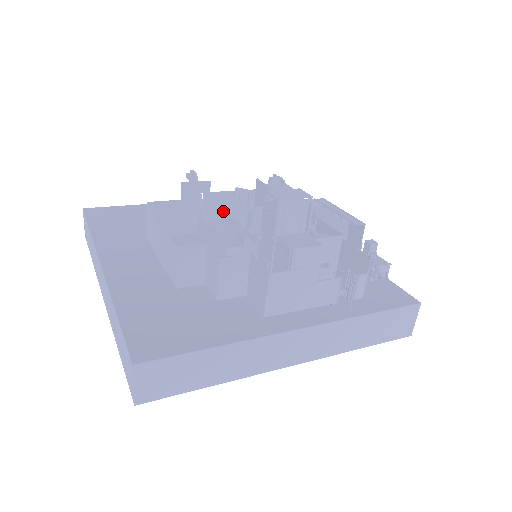
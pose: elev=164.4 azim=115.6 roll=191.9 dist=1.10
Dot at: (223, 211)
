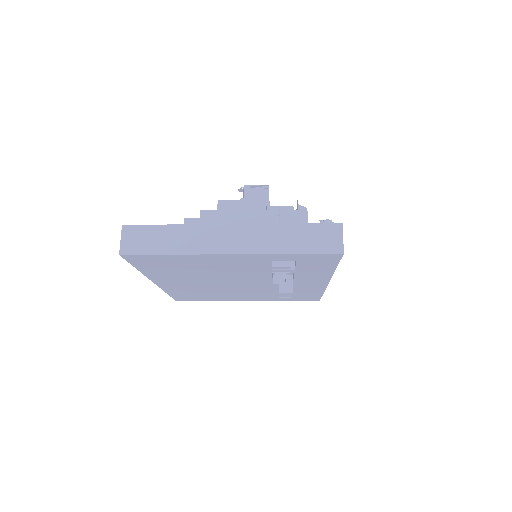
Dot at: occluded
